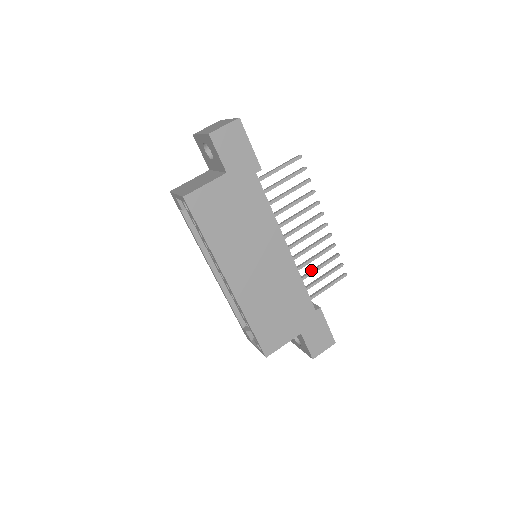
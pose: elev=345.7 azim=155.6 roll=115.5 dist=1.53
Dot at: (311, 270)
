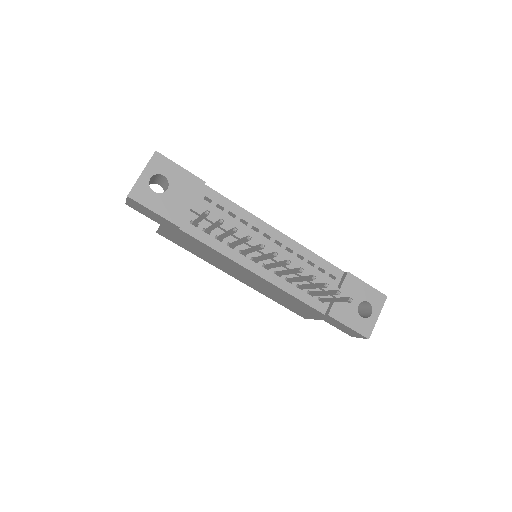
Dot at: (306, 285)
